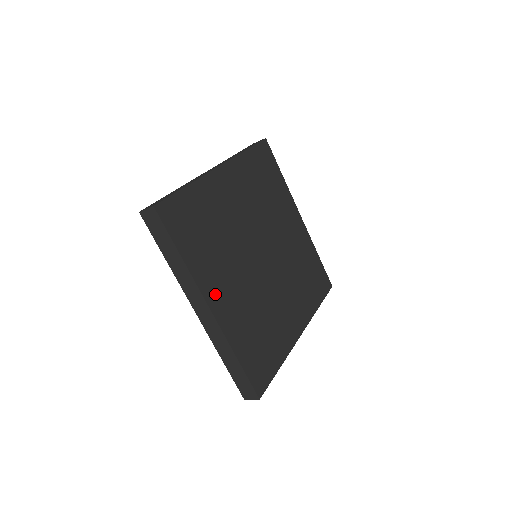
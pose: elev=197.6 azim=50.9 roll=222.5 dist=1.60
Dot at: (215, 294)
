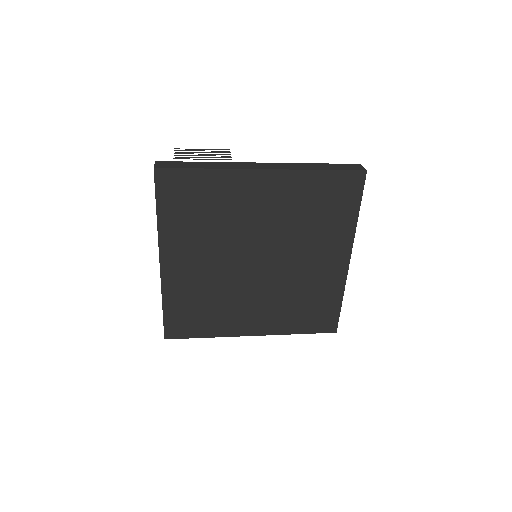
Dot at: (247, 327)
